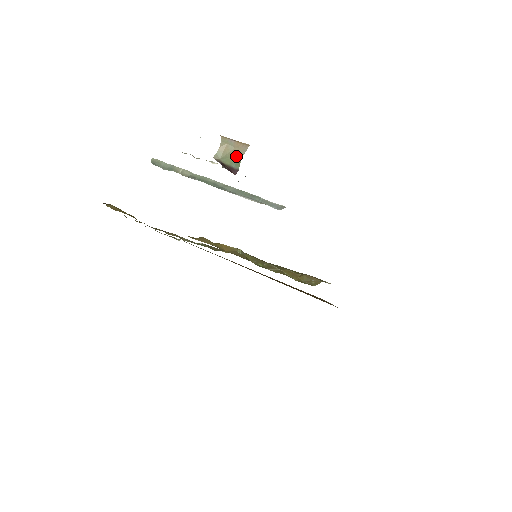
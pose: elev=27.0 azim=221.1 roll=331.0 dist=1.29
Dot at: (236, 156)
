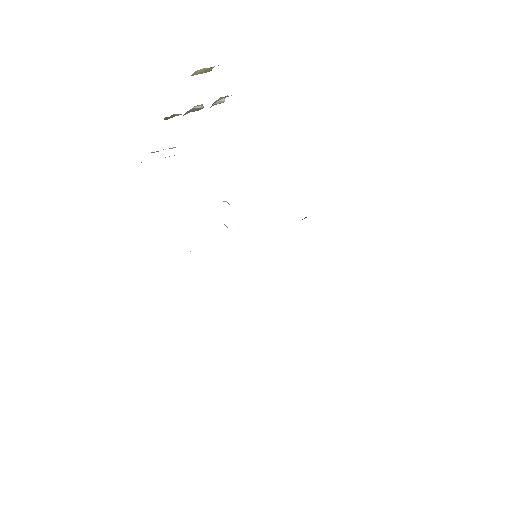
Dot at: (210, 68)
